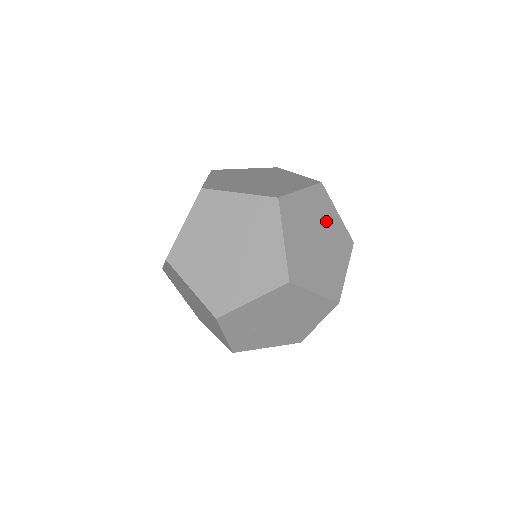
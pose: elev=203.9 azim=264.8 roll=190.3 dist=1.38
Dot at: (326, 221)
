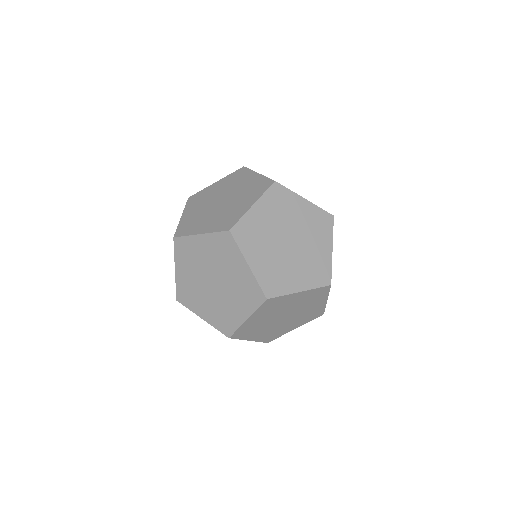
Dot at: (292, 216)
